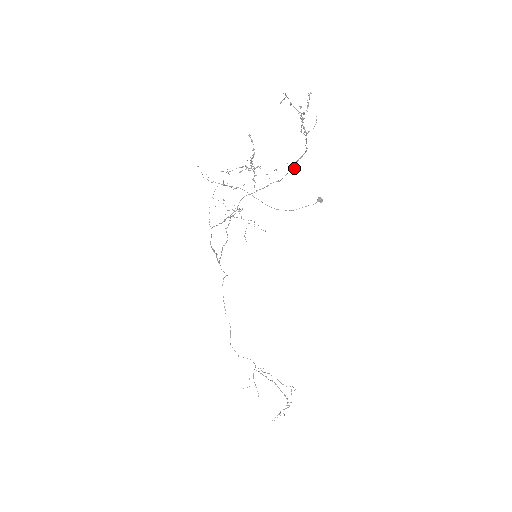
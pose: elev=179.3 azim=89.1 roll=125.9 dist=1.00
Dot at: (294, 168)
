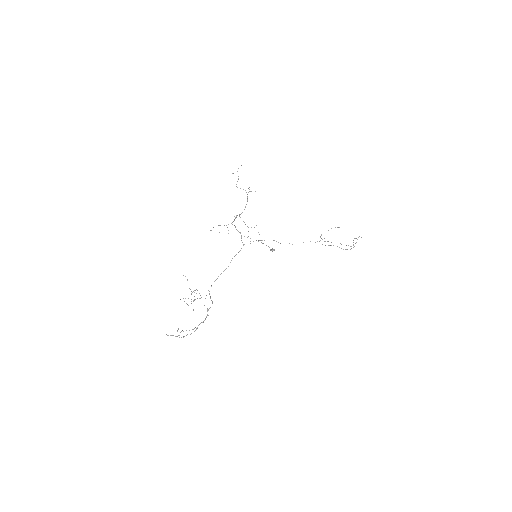
Dot at: occluded
